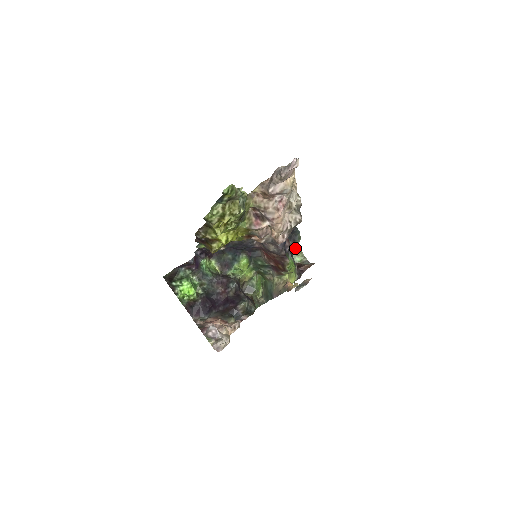
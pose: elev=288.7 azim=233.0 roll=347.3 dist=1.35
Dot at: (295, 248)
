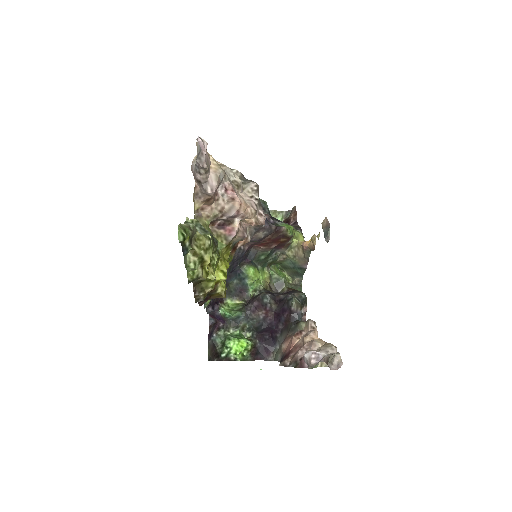
Dot at: occluded
